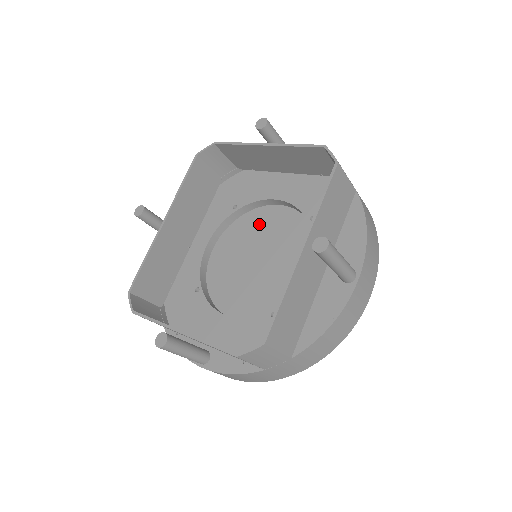
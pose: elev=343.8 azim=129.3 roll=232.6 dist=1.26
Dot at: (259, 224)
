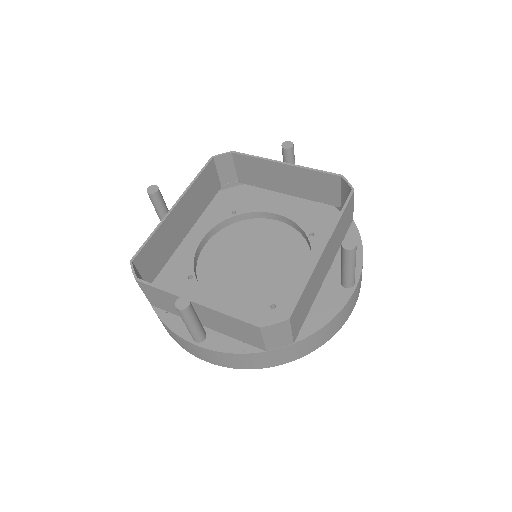
Dot at: (255, 232)
